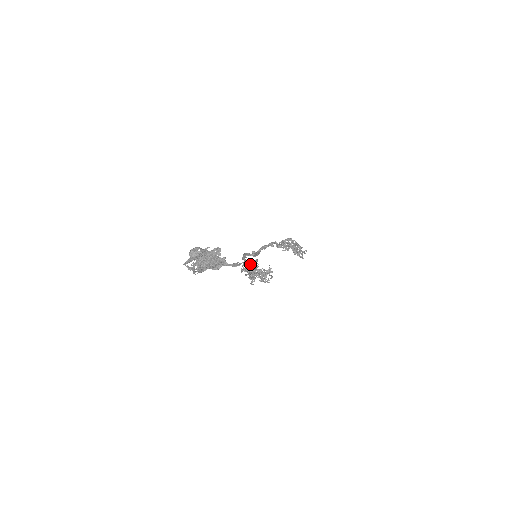
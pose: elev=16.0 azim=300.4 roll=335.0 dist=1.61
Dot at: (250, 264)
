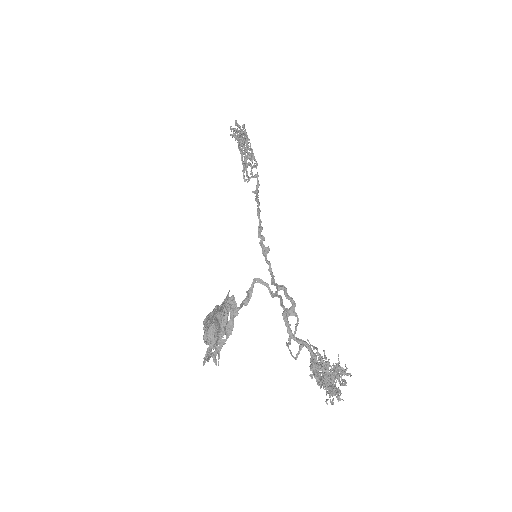
Dot at: (327, 376)
